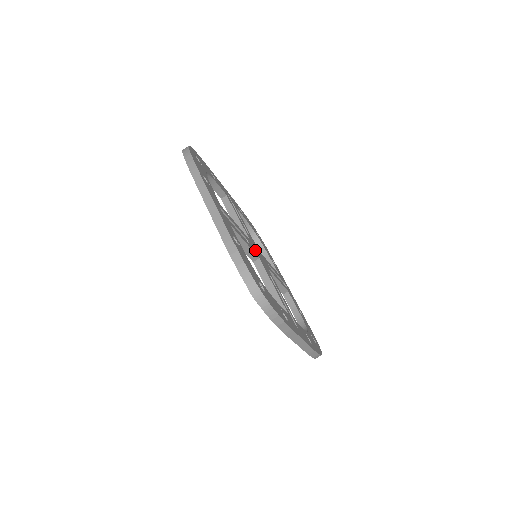
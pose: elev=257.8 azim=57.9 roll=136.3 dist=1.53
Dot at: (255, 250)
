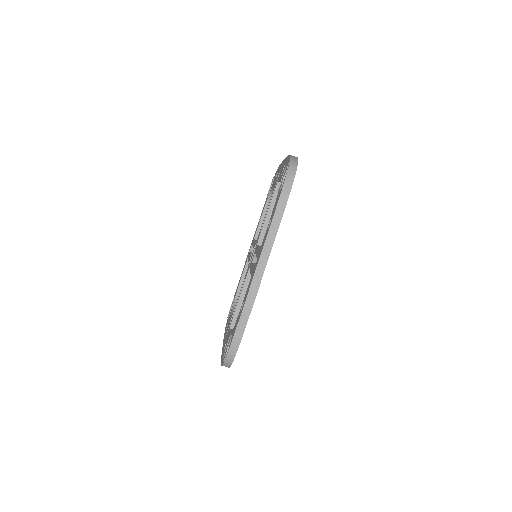
Dot at: occluded
